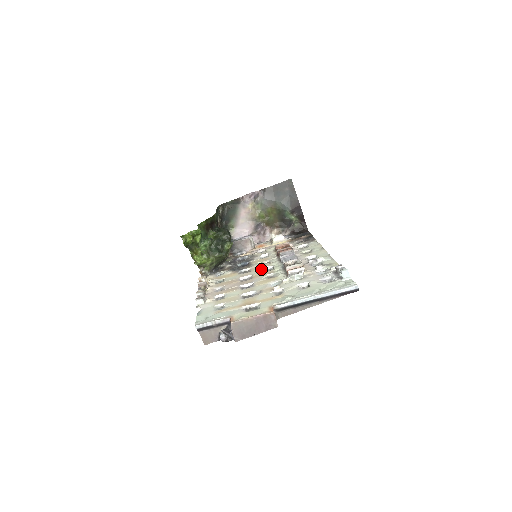
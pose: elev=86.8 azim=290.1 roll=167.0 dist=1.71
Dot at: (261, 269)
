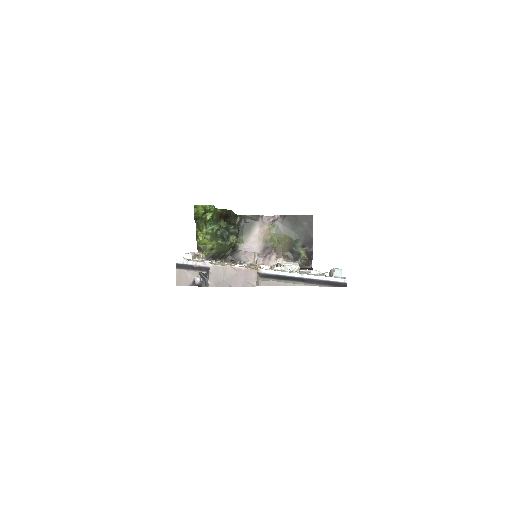
Dot at: occluded
